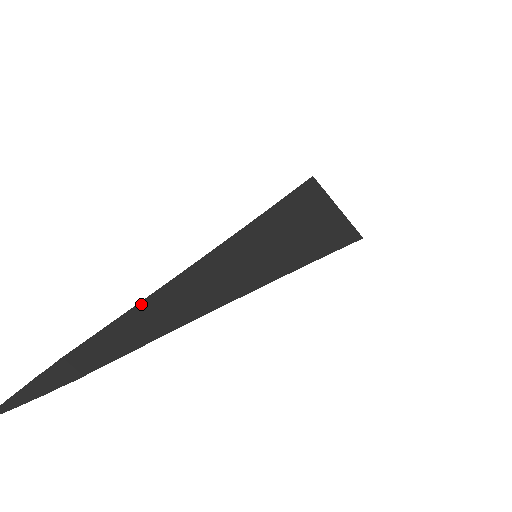
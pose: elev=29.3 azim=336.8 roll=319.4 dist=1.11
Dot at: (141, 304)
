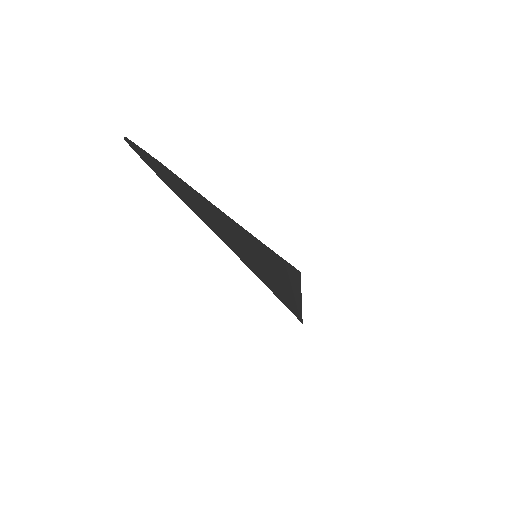
Dot at: (202, 196)
